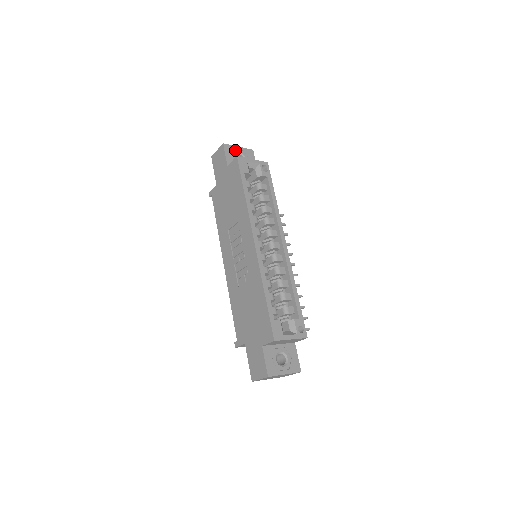
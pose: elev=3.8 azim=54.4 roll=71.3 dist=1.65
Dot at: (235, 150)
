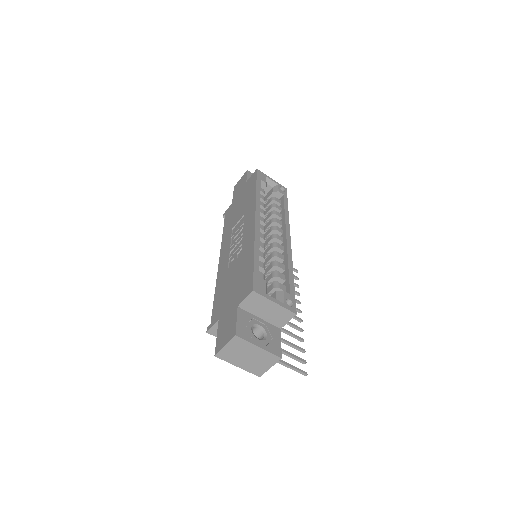
Dot at: occluded
